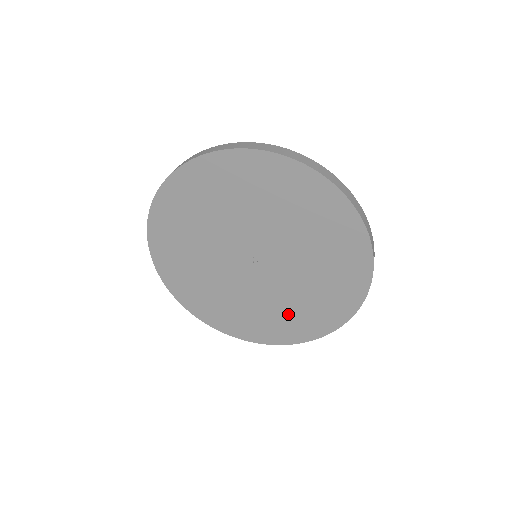
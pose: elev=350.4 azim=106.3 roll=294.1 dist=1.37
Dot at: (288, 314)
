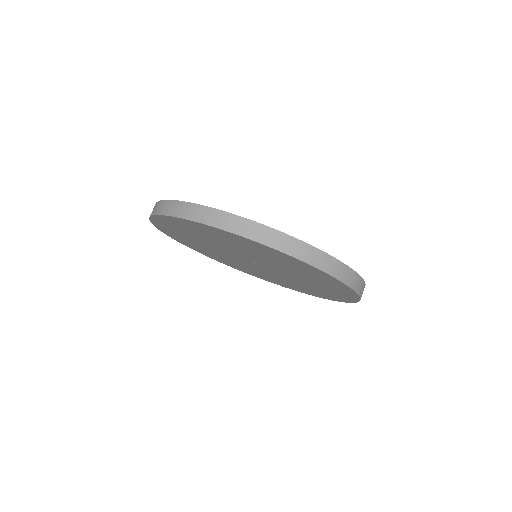
Dot at: (295, 285)
